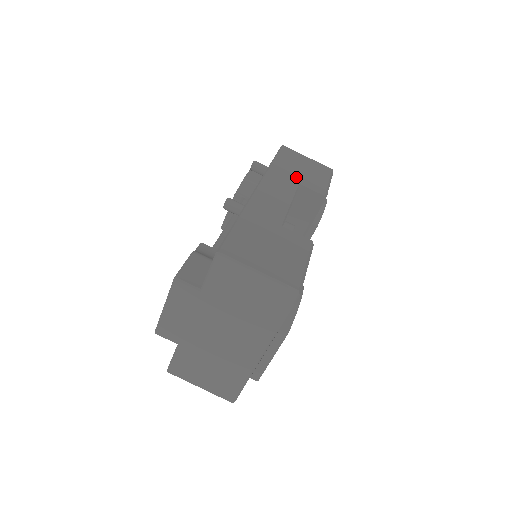
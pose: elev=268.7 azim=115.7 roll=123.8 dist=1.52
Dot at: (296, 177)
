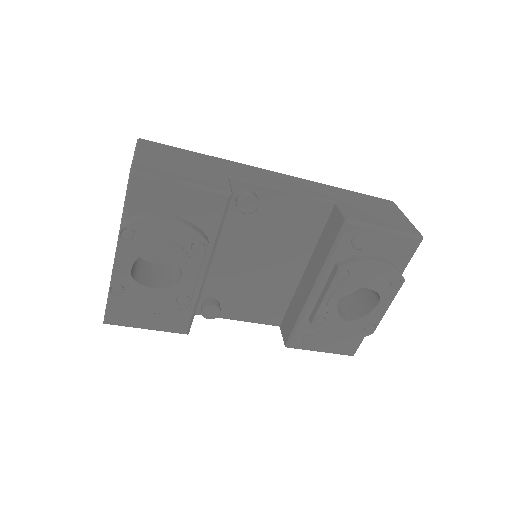
Dot at: (342, 200)
